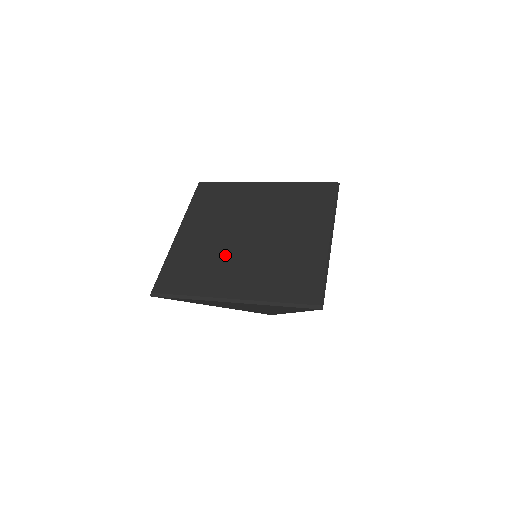
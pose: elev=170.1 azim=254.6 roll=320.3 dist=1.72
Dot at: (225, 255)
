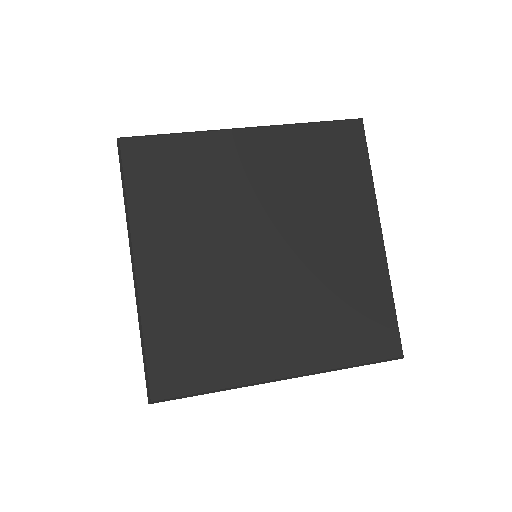
Dot at: (241, 301)
